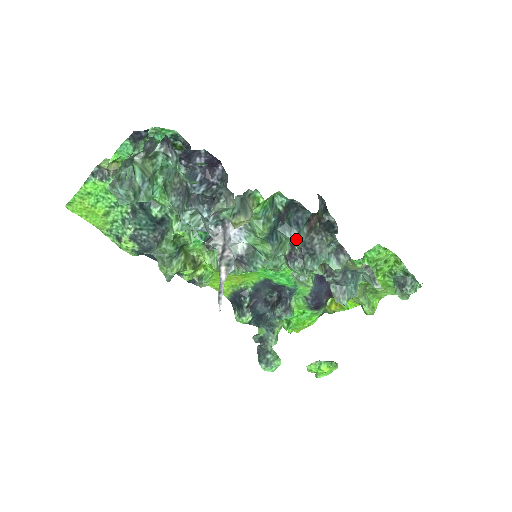
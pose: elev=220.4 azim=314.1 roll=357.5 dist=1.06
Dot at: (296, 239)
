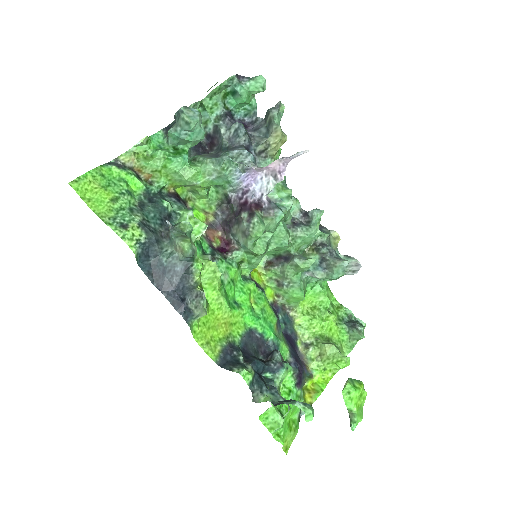
Dot at: occluded
